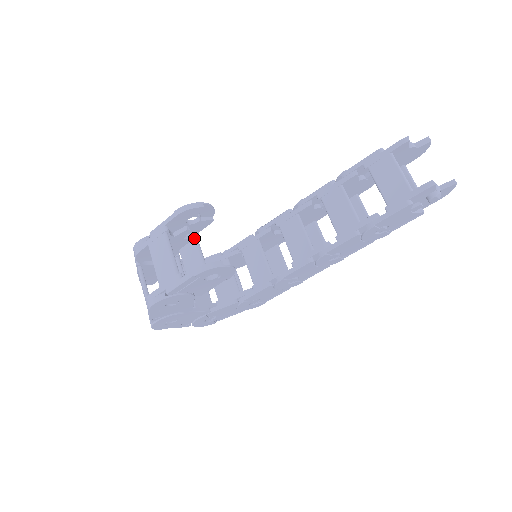
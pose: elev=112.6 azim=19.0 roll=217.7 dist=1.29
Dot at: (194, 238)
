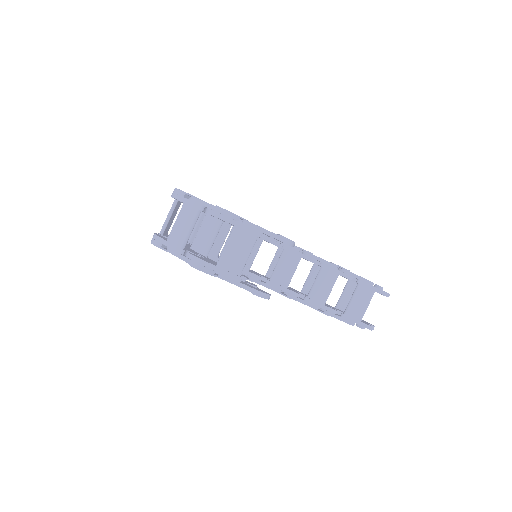
Dot at: occluded
